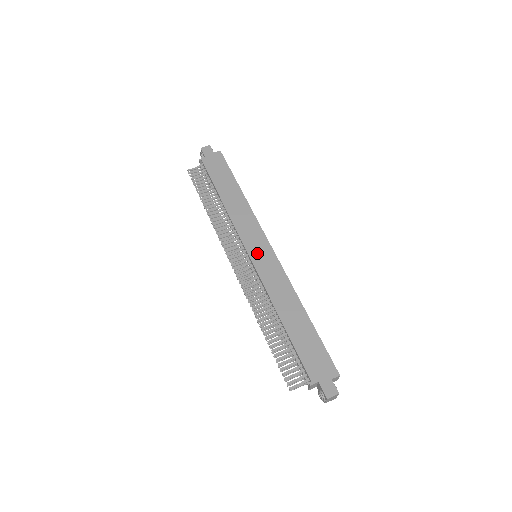
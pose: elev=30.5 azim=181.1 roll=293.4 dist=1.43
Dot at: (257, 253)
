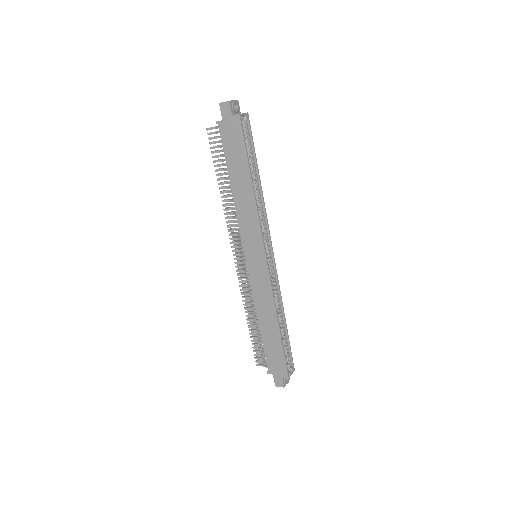
Dot at: (253, 261)
